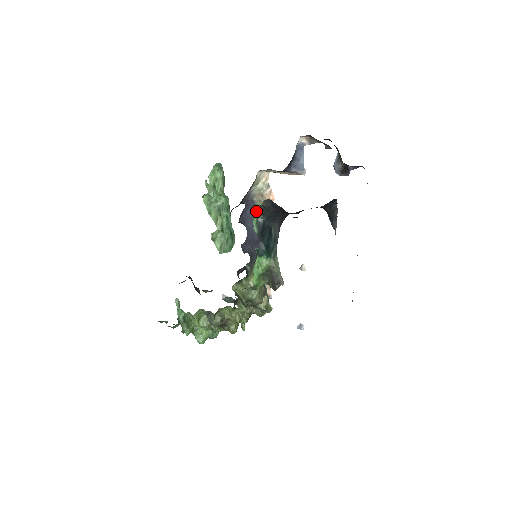
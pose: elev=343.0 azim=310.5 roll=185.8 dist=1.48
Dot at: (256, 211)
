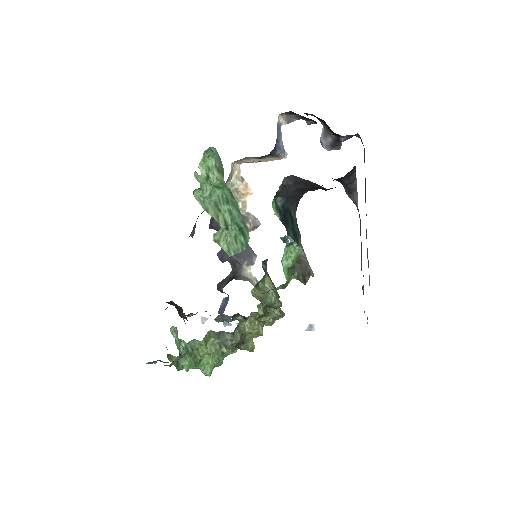
Dot at: occluded
